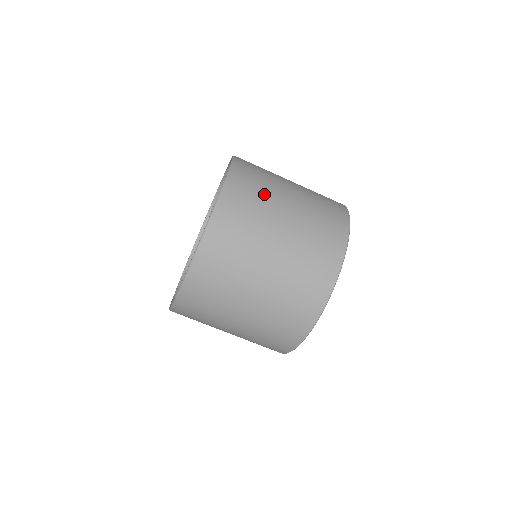
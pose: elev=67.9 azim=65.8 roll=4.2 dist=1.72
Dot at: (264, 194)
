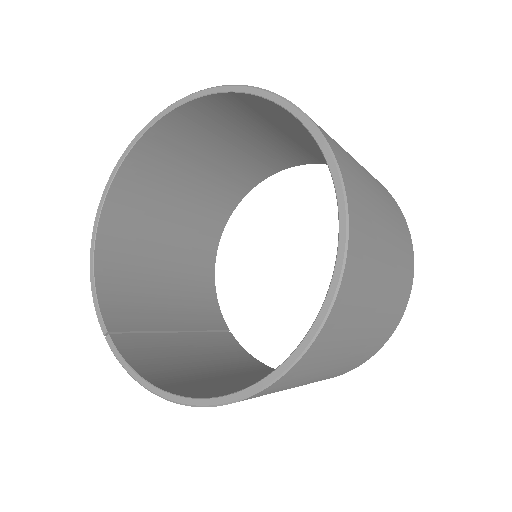
Dot at: (370, 202)
